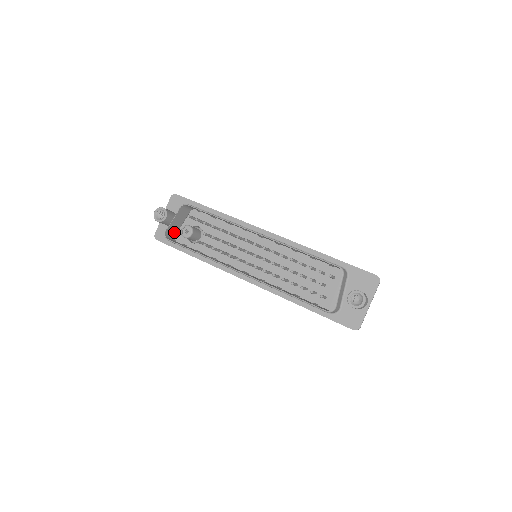
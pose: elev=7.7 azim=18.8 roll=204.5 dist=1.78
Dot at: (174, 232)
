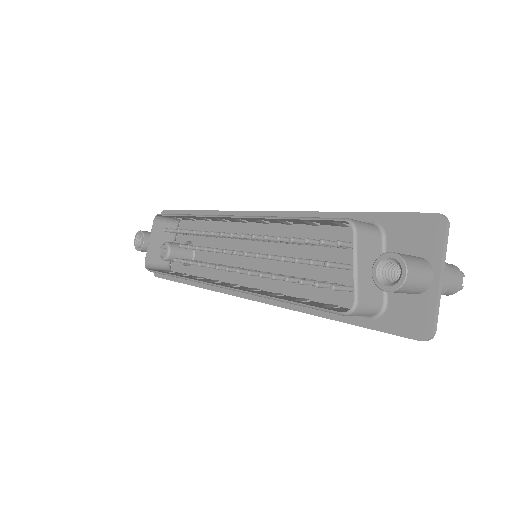
Dot at: occluded
